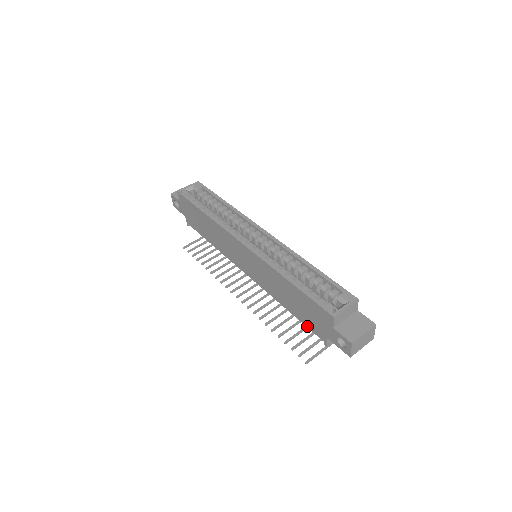
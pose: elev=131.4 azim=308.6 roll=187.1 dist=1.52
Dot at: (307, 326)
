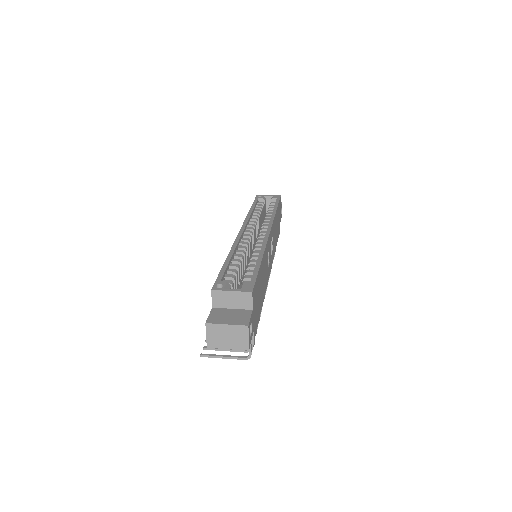
Dot at: occluded
